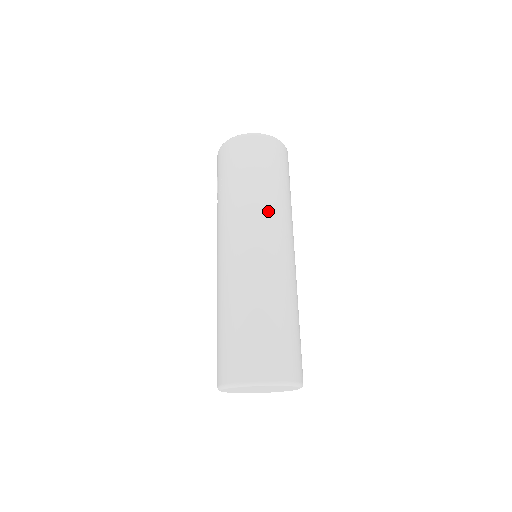
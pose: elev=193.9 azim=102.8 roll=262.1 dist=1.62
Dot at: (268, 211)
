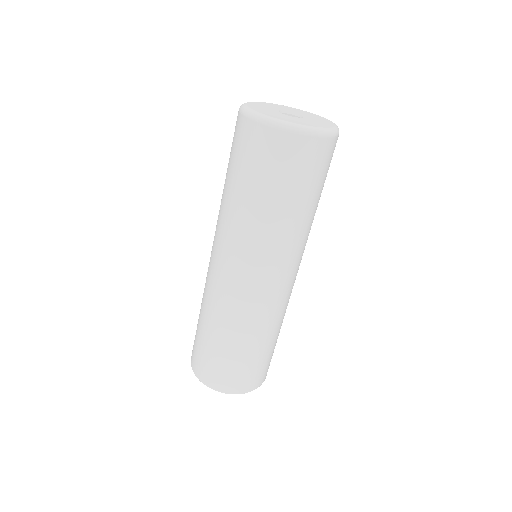
Dot at: (233, 233)
